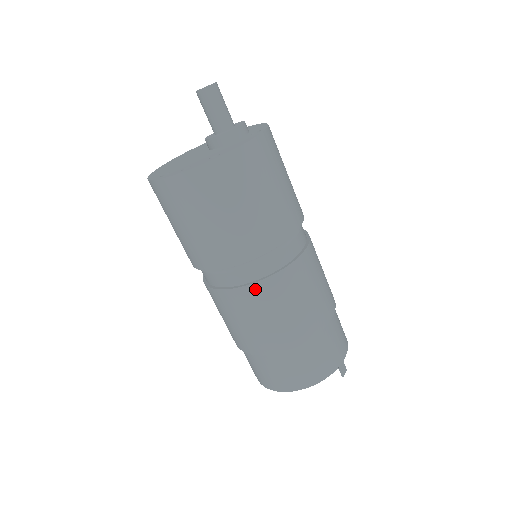
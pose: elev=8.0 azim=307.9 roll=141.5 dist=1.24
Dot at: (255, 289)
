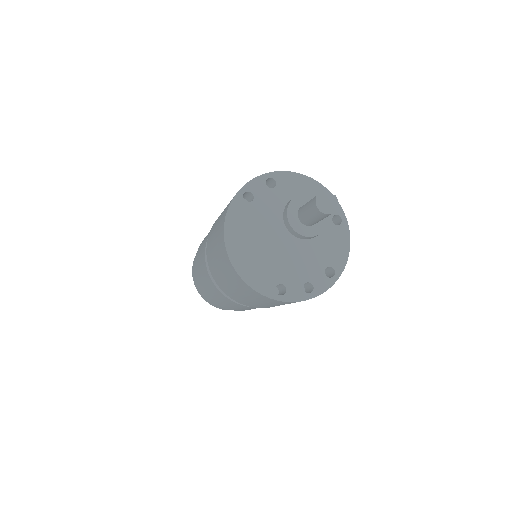
Dot at: occluded
